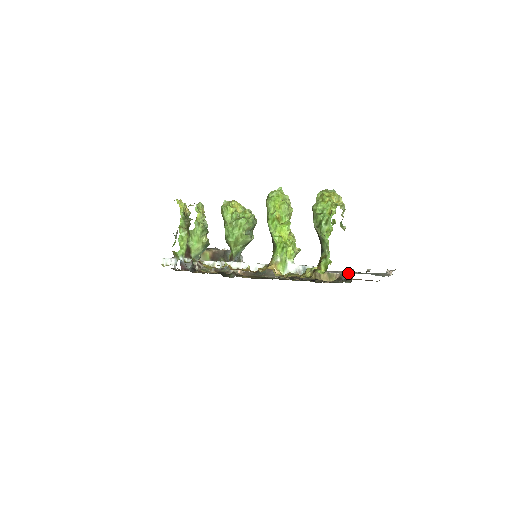
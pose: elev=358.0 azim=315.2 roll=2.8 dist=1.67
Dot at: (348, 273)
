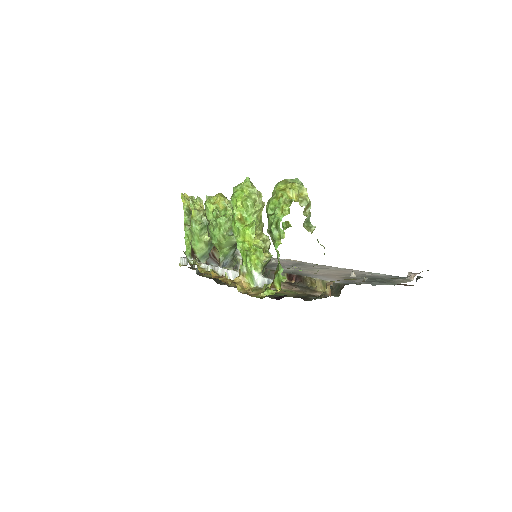
Dot at: (326, 287)
